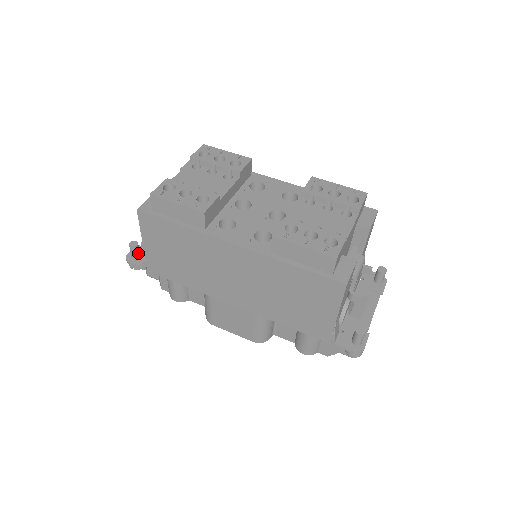
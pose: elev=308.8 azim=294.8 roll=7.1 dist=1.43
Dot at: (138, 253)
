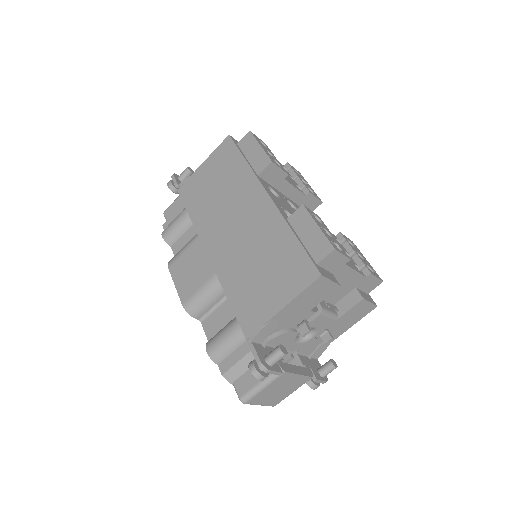
Dot at: occluded
